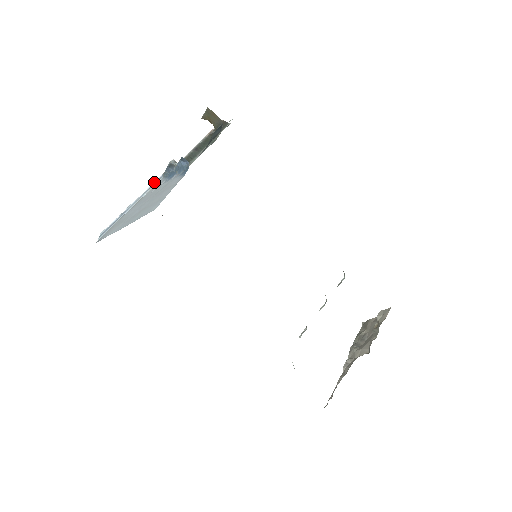
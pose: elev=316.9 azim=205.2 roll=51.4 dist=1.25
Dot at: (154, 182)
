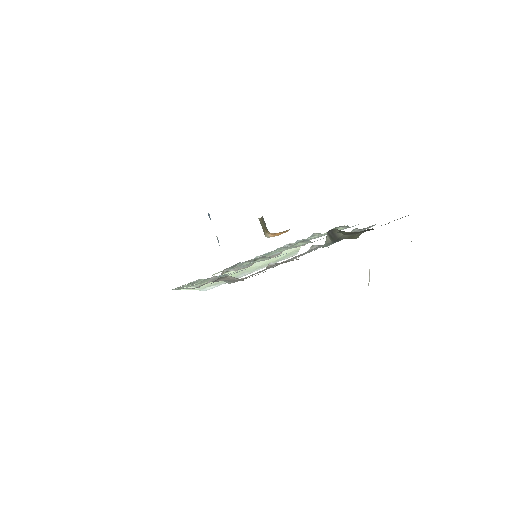
Dot at: occluded
